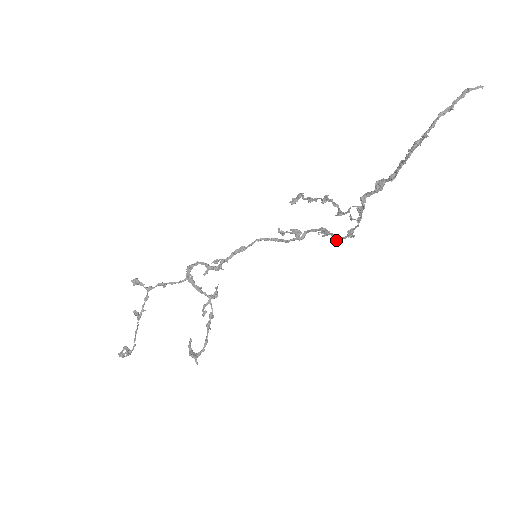
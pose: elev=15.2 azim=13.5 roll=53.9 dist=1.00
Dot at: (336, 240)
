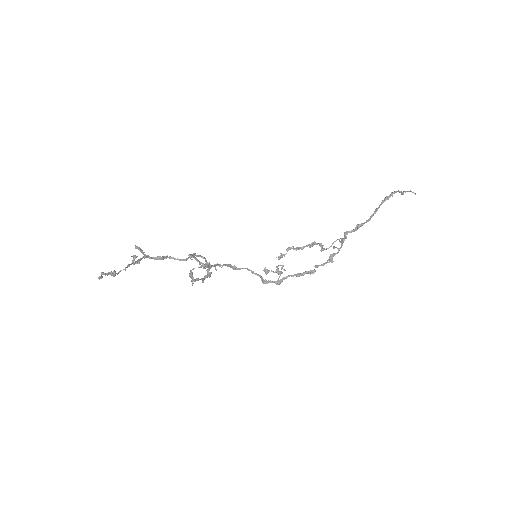
Dot at: (313, 273)
